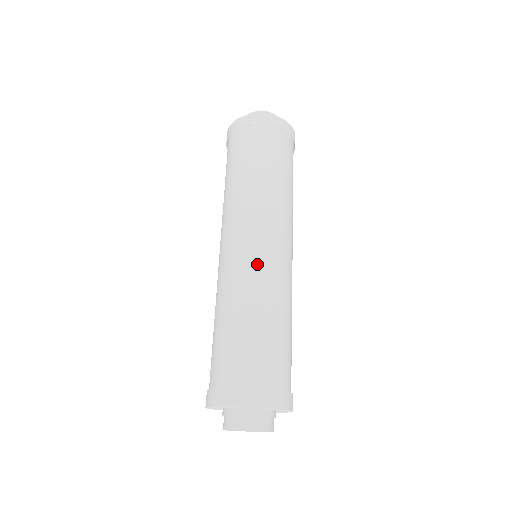
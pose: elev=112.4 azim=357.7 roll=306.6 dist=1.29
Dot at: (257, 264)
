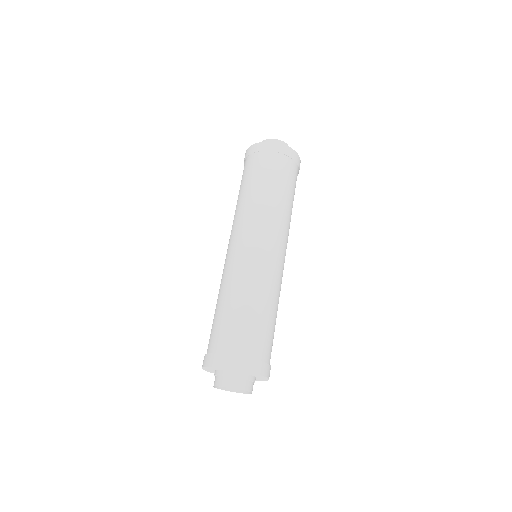
Dot at: (229, 263)
